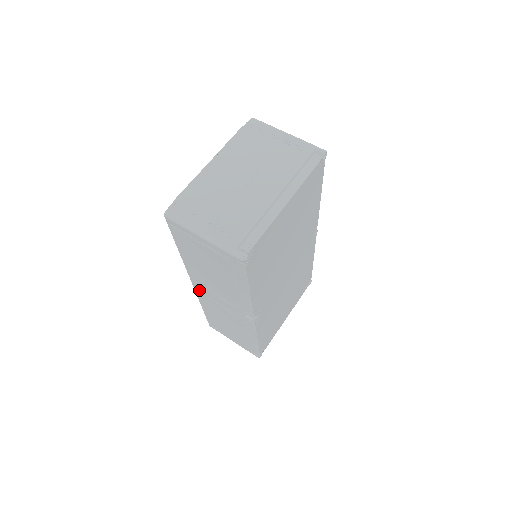
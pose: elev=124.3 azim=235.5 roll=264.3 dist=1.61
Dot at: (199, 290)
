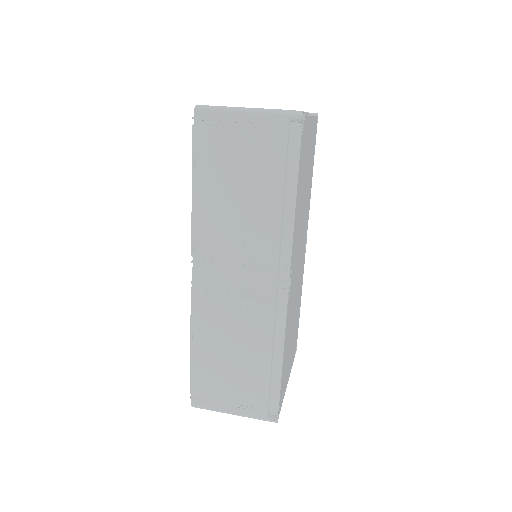
Dot at: (202, 282)
